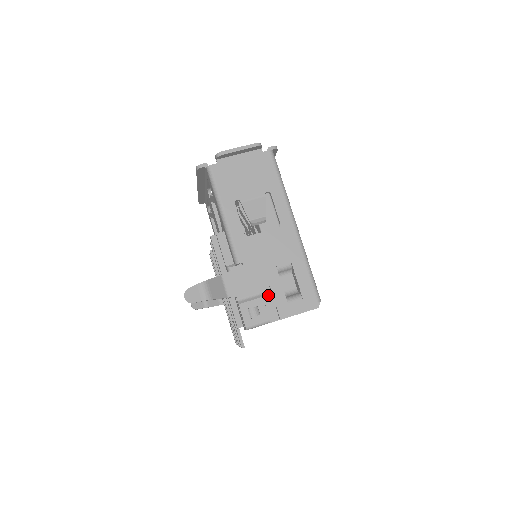
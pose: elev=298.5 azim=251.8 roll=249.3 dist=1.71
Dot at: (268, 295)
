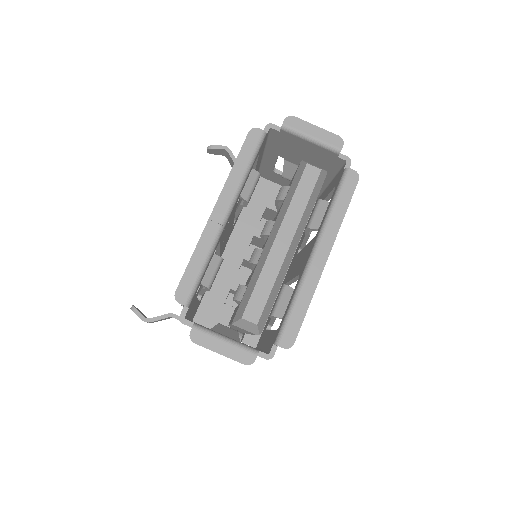
Dot at: occluded
